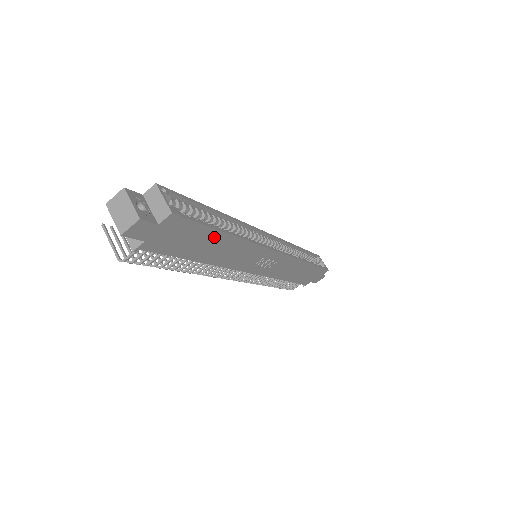
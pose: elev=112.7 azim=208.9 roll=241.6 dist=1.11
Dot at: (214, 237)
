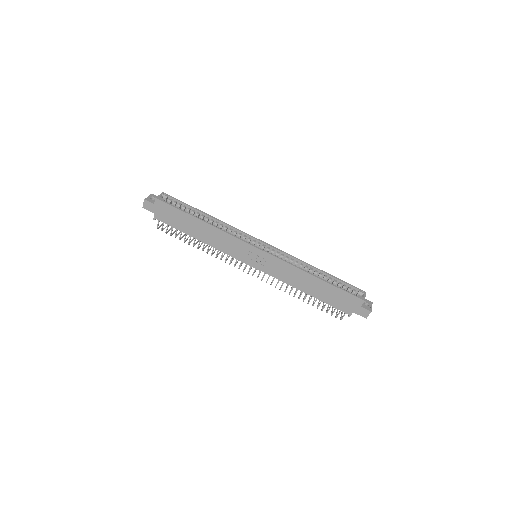
Dot at: (190, 219)
